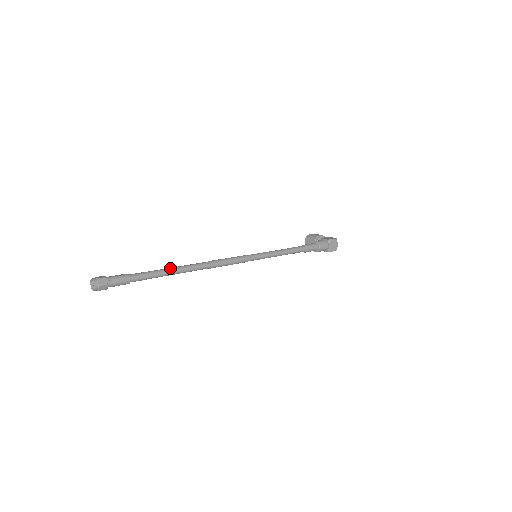
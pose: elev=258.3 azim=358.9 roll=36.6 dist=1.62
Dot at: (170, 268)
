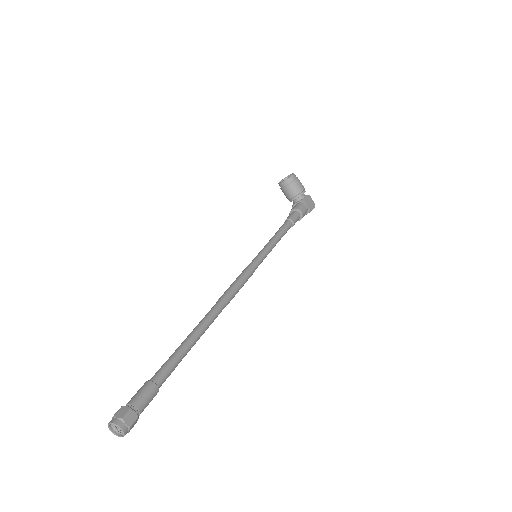
Dot at: (195, 341)
